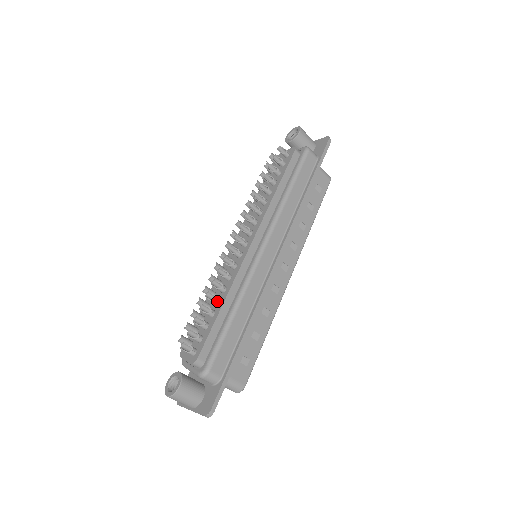
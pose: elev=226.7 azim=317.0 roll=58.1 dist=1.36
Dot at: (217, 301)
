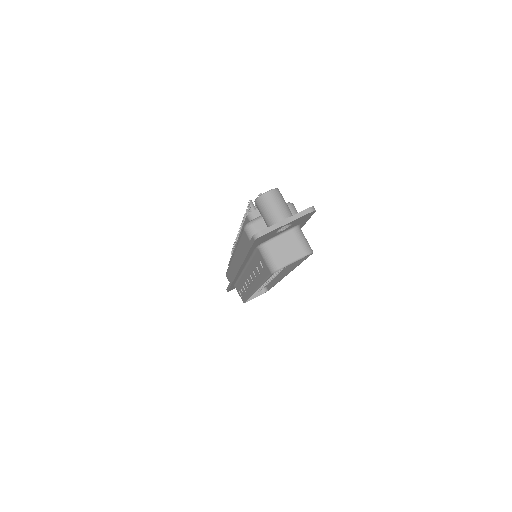
Dot at: occluded
